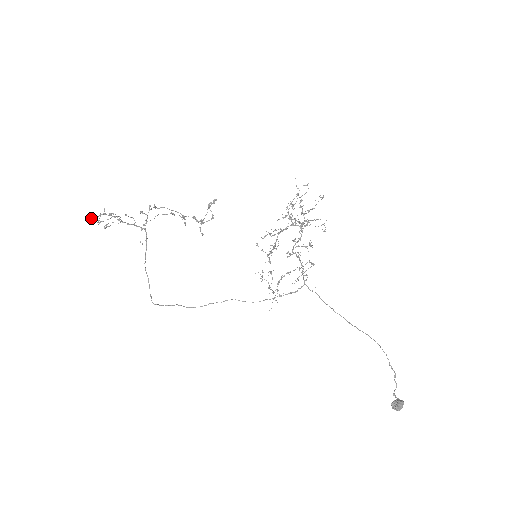
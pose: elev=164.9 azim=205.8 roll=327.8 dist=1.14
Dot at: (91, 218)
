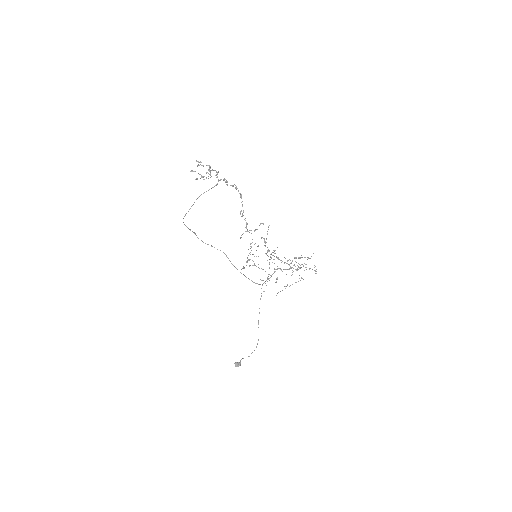
Dot at: (194, 171)
